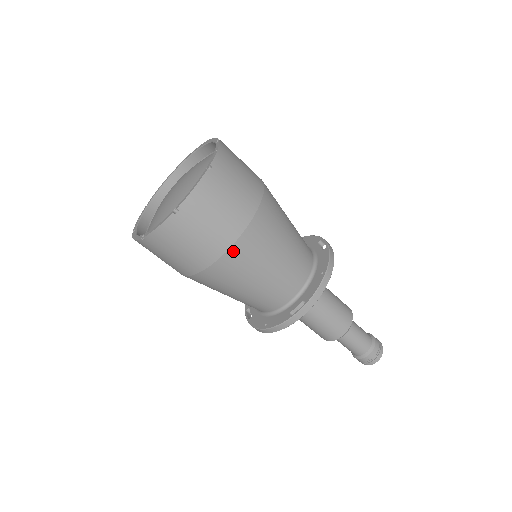
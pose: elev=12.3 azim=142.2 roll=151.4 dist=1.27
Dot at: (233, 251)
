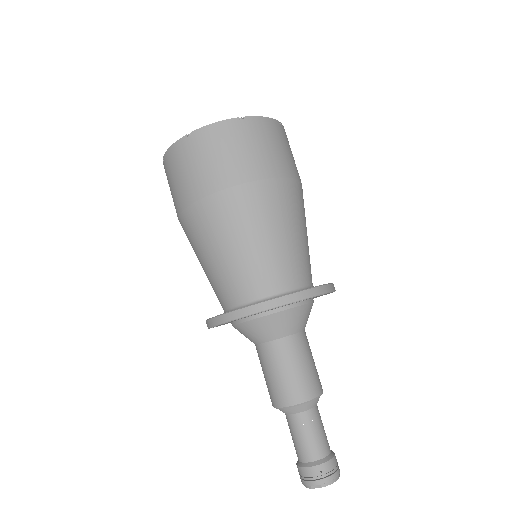
Dot at: (266, 185)
